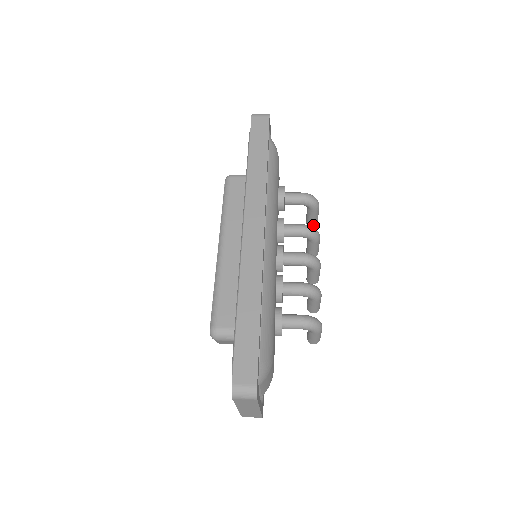
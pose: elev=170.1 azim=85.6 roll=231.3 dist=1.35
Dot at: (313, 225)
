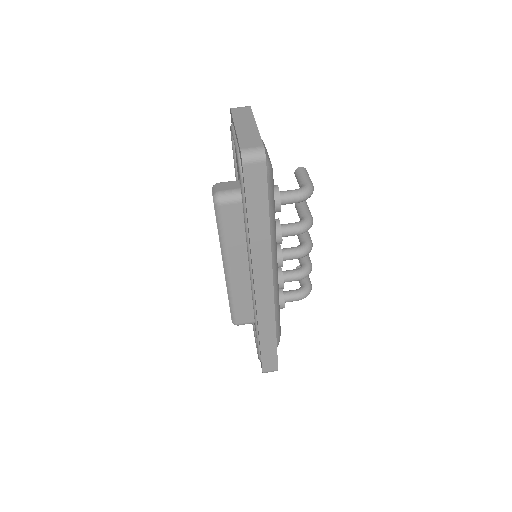
Dot at: occluded
